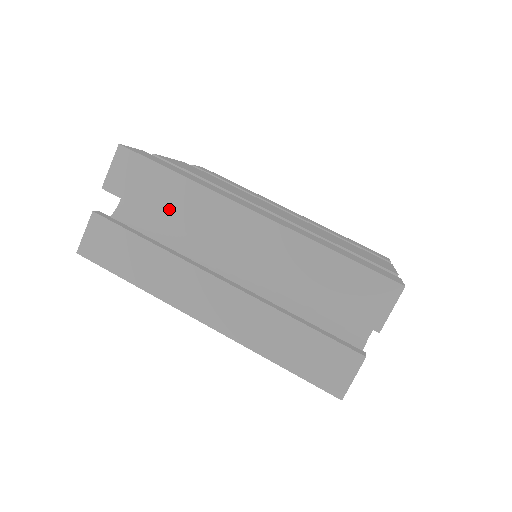
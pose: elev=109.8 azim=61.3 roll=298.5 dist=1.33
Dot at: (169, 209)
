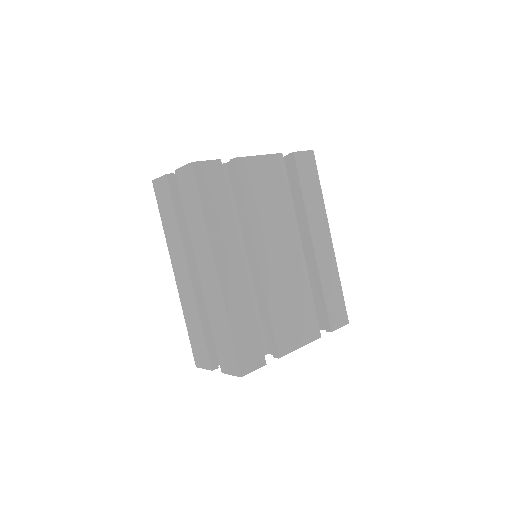
Dot at: (191, 220)
